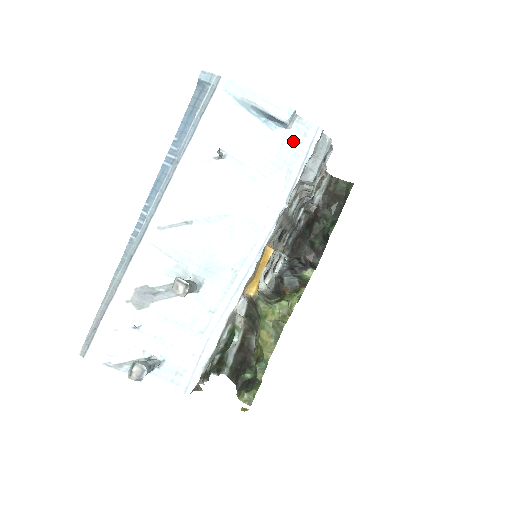
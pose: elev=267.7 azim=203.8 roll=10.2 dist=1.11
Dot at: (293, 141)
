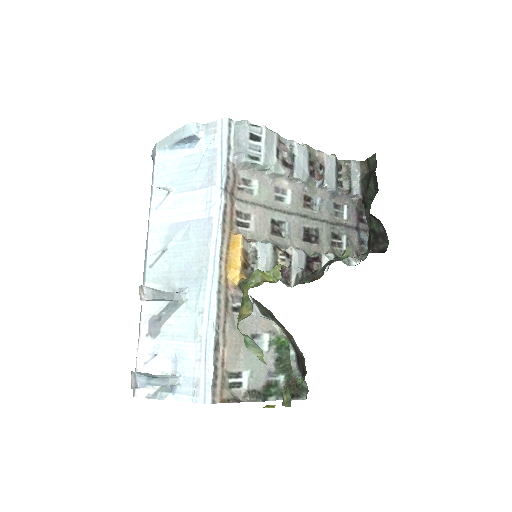
Dot at: (209, 143)
